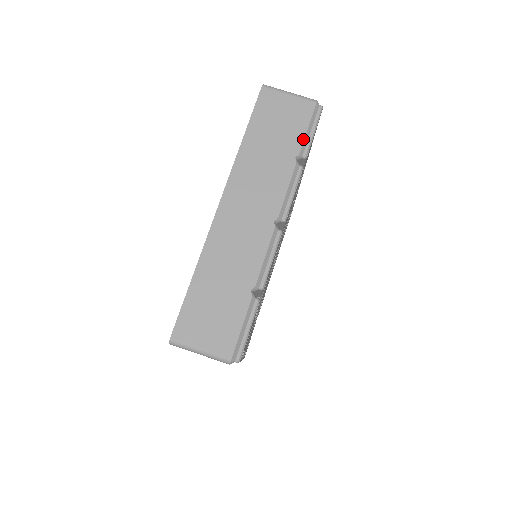
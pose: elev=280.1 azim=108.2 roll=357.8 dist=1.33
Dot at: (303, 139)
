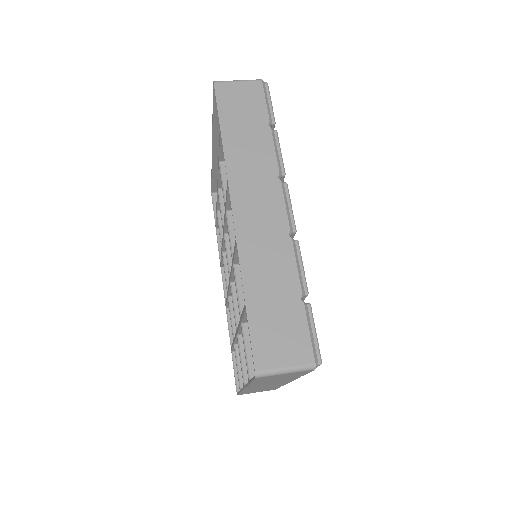
Dot at: occluded
